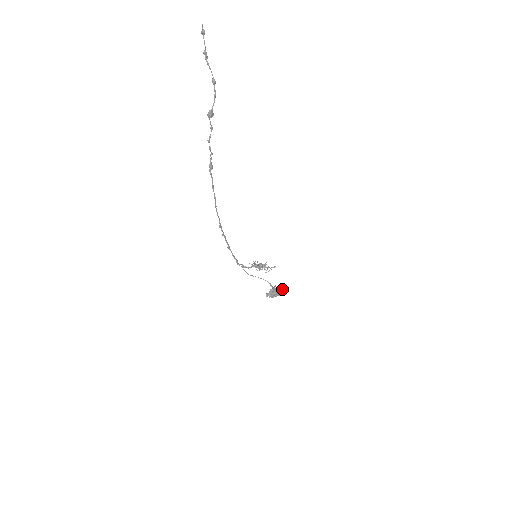
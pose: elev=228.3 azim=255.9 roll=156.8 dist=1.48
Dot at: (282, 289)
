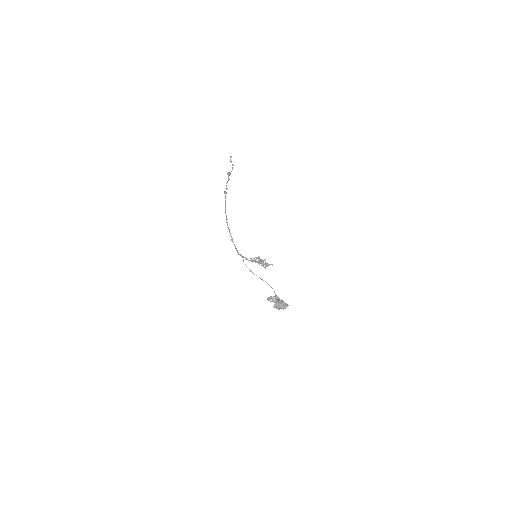
Dot at: (287, 304)
